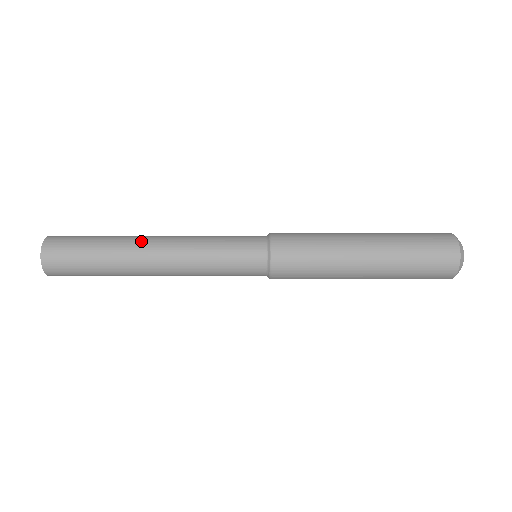
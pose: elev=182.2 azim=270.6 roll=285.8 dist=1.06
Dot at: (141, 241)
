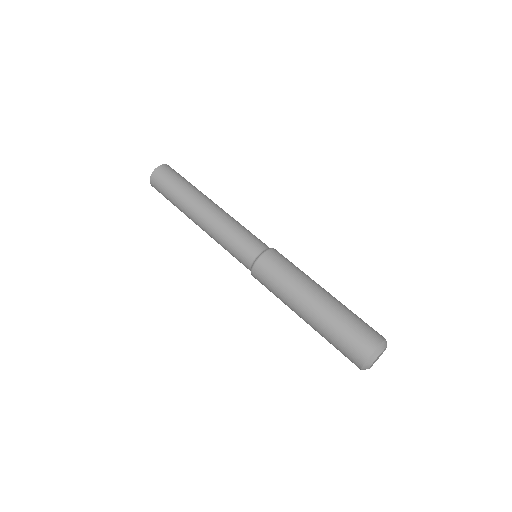
Dot at: (192, 211)
